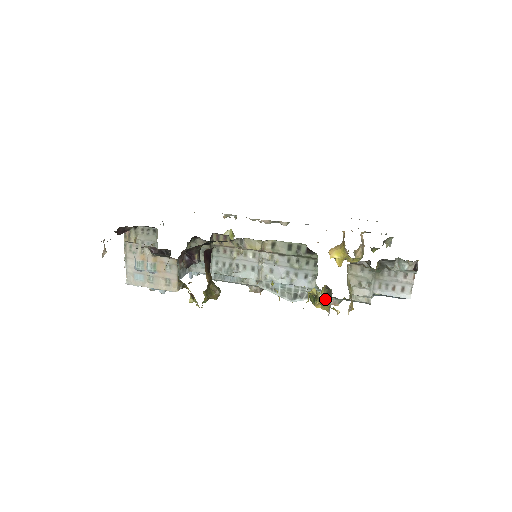
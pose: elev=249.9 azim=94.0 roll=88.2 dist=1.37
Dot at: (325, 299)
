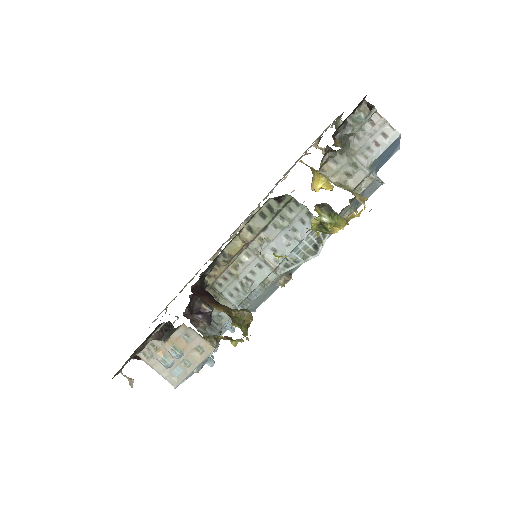
Dot at: (332, 217)
